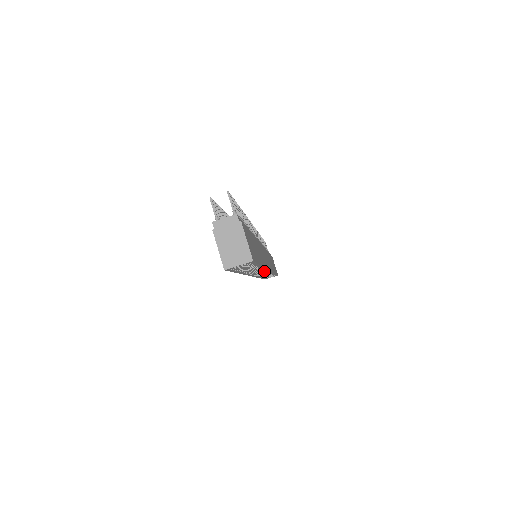
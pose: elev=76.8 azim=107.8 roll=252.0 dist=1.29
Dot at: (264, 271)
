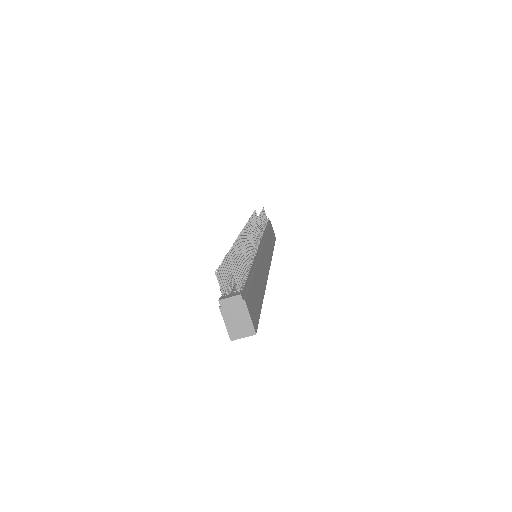
Dot at: occluded
